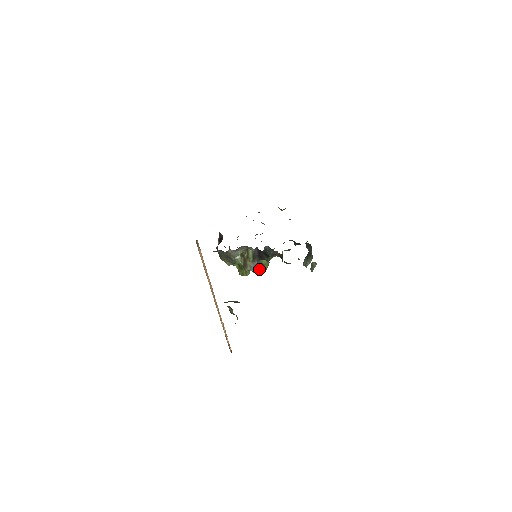
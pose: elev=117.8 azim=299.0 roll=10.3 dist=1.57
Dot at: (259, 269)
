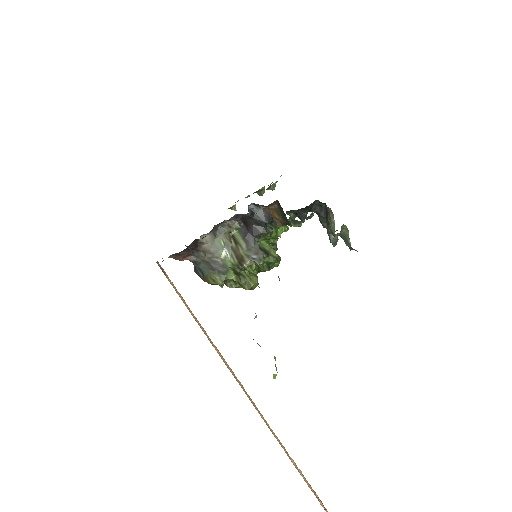
Dot at: (267, 263)
